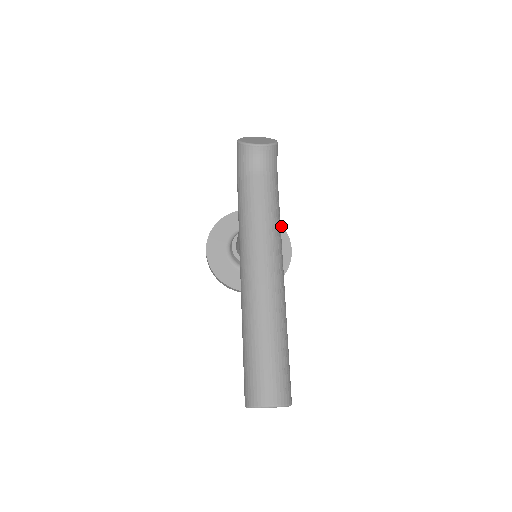
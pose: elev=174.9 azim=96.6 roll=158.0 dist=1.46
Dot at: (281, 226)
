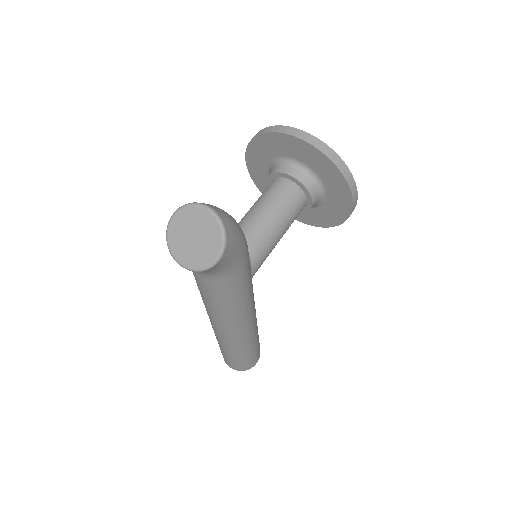
Dot at: (344, 180)
